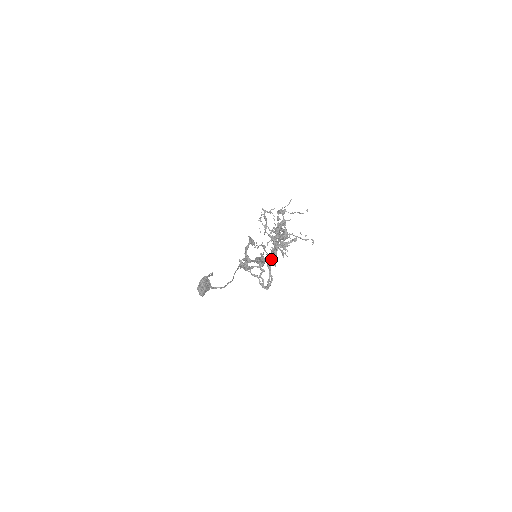
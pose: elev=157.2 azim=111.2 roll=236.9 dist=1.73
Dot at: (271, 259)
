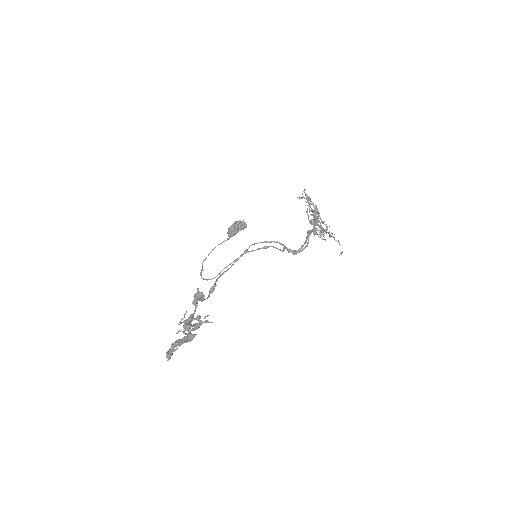
Dot at: (183, 339)
